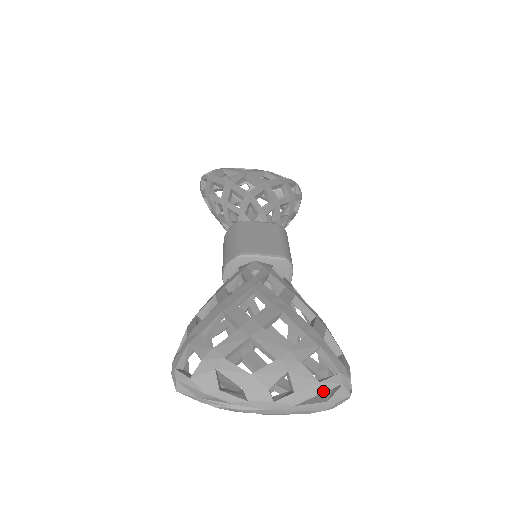
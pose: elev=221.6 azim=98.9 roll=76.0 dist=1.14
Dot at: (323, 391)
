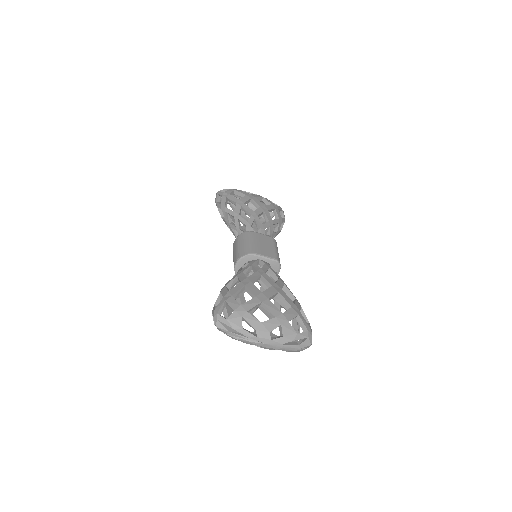
Dot at: (298, 339)
